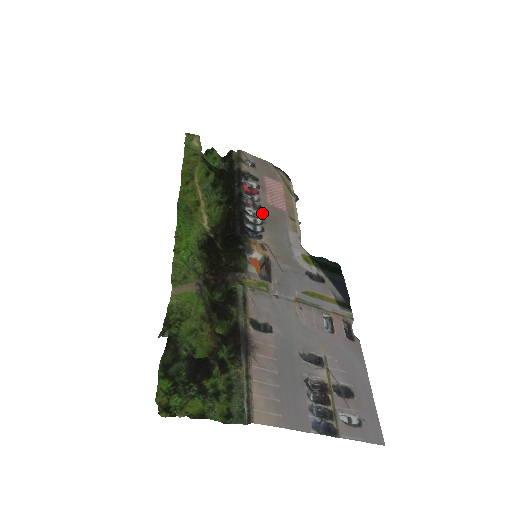
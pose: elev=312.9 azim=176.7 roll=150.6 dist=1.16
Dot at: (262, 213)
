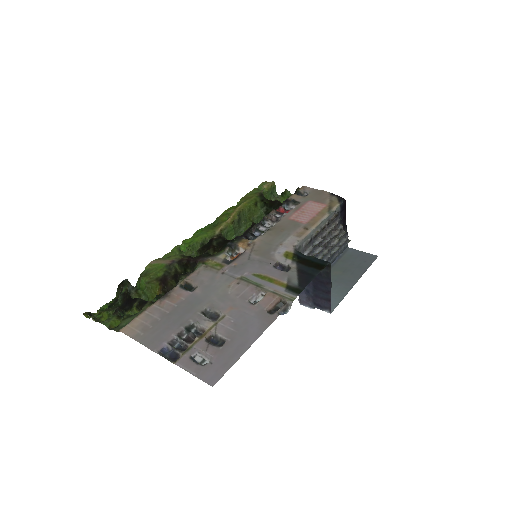
Dot at: (275, 224)
